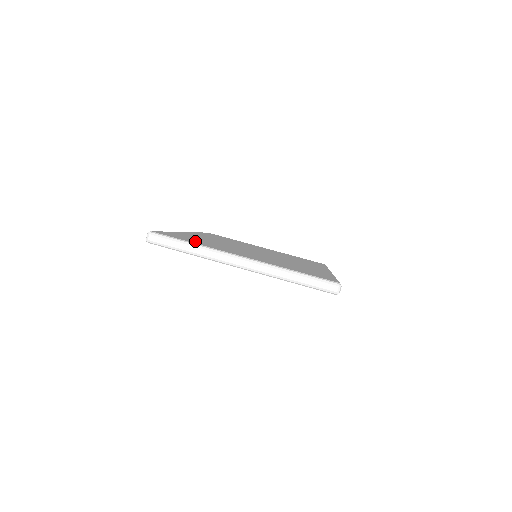
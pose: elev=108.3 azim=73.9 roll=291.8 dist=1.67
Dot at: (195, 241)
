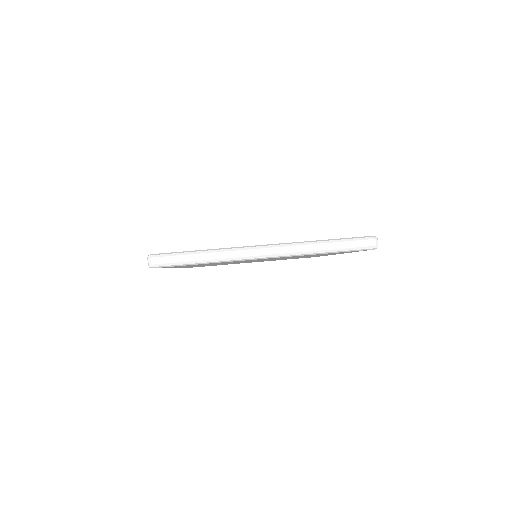
Dot at: occluded
